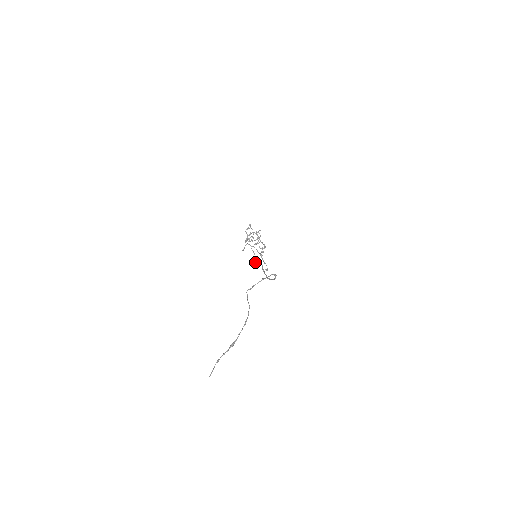
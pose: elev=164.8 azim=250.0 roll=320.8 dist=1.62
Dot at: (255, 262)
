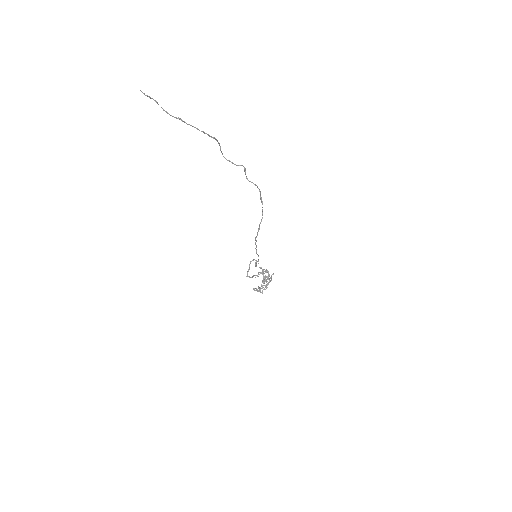
Dot at: (255, 290)
